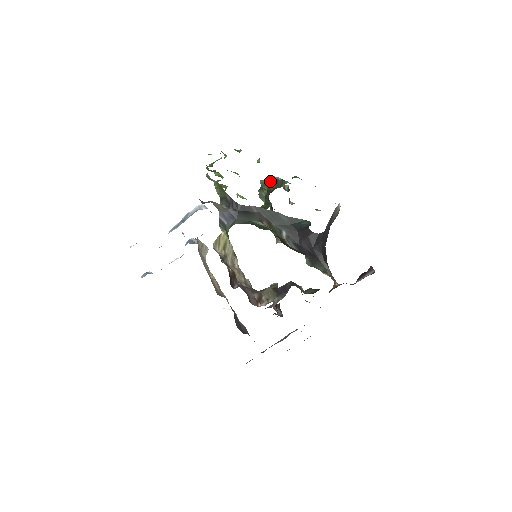
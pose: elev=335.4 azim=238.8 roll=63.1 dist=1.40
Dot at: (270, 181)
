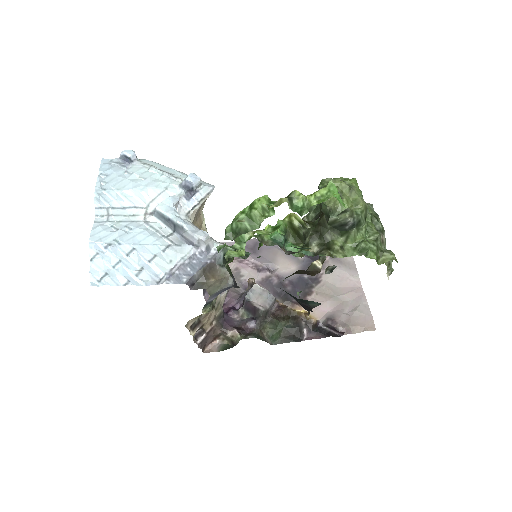
Dot at: (334, 219)
